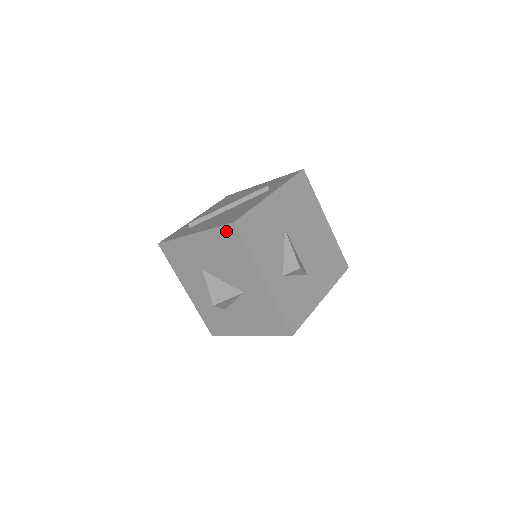
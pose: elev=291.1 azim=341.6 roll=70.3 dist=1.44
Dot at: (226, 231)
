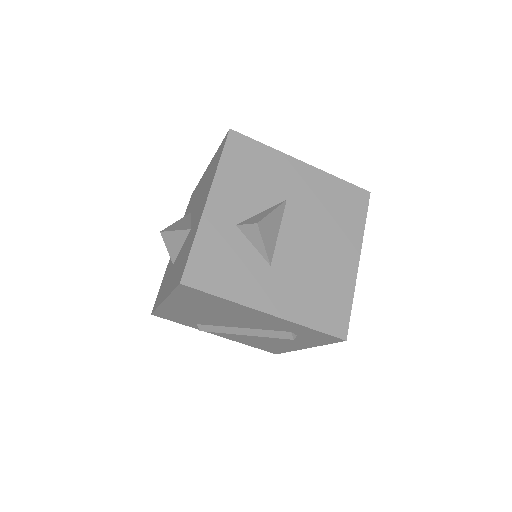
Dot at: (222, 145)
